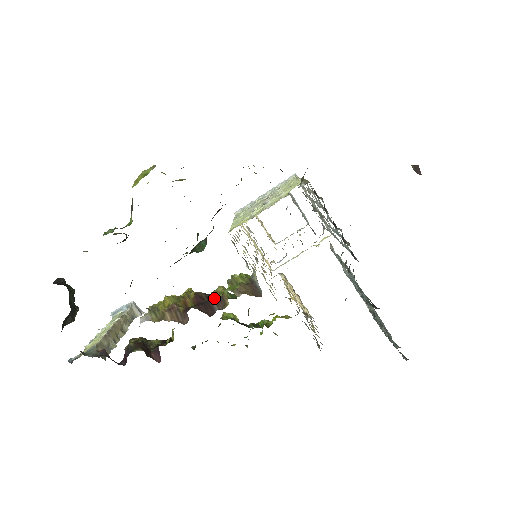
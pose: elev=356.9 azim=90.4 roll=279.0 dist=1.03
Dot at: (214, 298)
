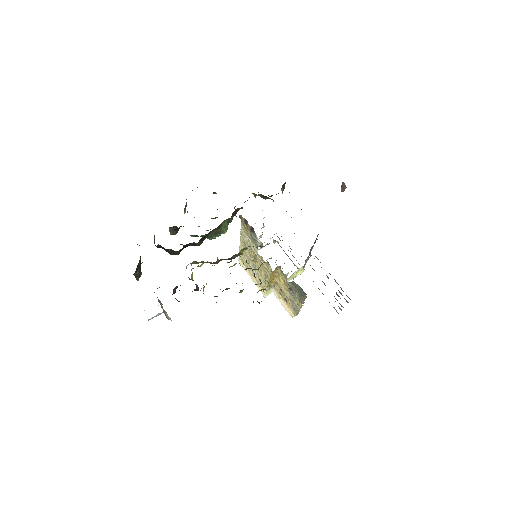
Dot at: (233, 255)
